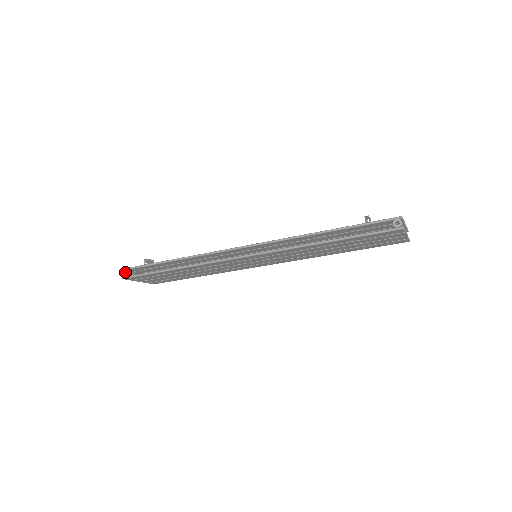
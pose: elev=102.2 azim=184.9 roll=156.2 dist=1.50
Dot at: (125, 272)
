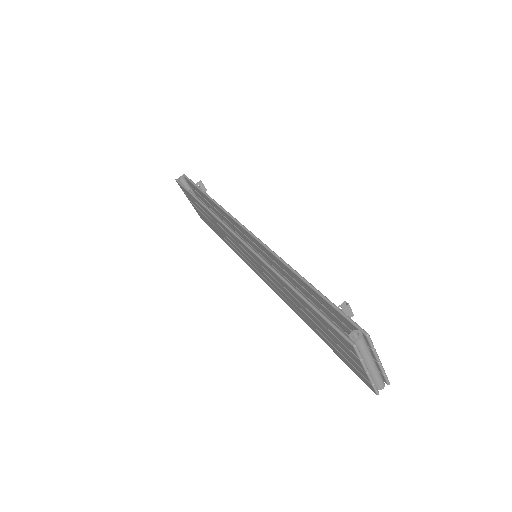
Dot at: (183, 177)
